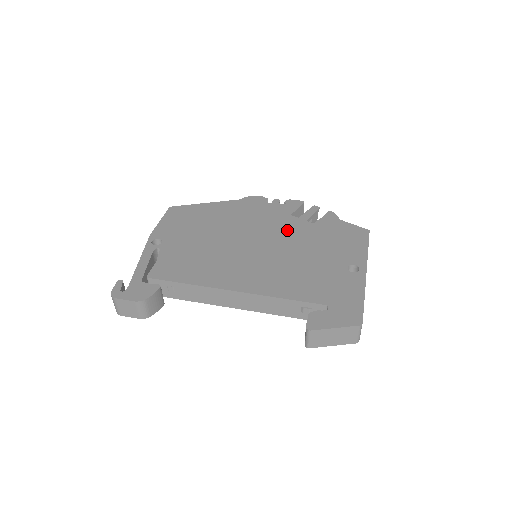
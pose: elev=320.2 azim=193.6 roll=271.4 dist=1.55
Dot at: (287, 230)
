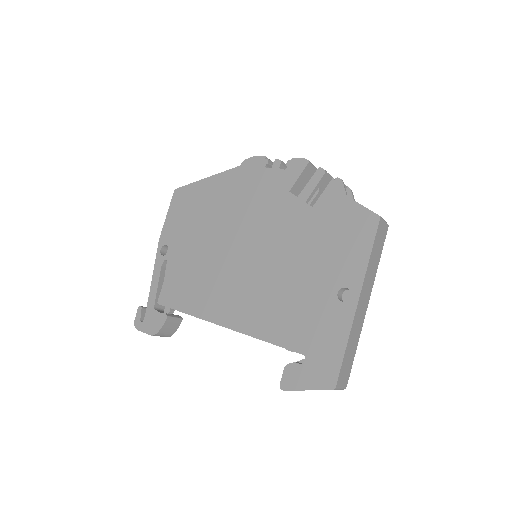
Dot at: (281, 223)
